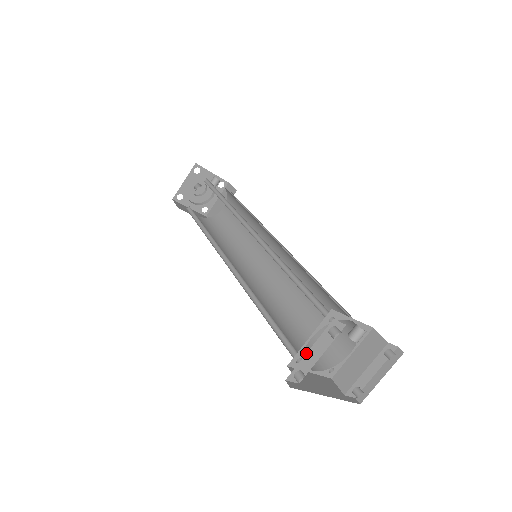
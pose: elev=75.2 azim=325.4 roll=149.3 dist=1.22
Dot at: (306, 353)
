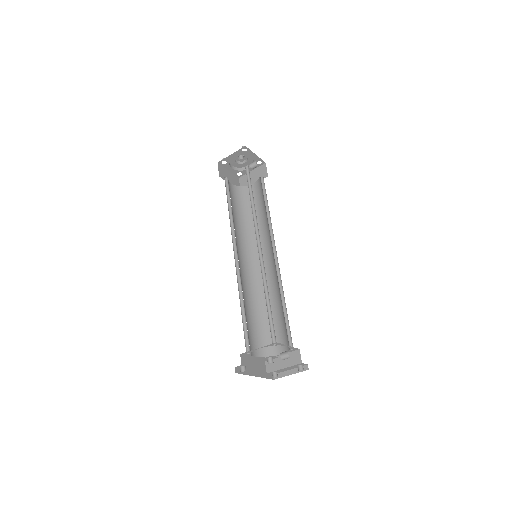
Dot at: (251, 362)
